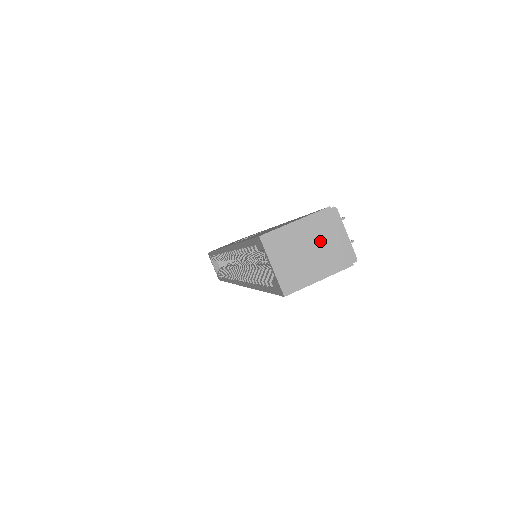
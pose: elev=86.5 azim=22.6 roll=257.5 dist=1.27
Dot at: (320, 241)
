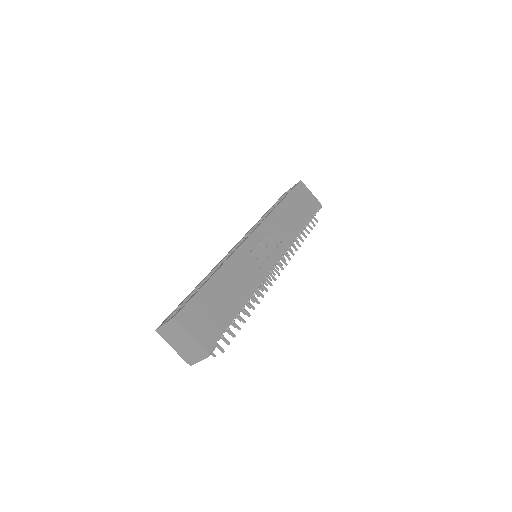
Dot at: (189, 348)
